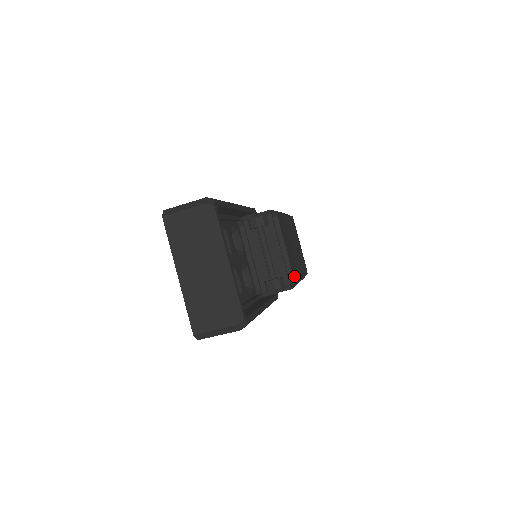
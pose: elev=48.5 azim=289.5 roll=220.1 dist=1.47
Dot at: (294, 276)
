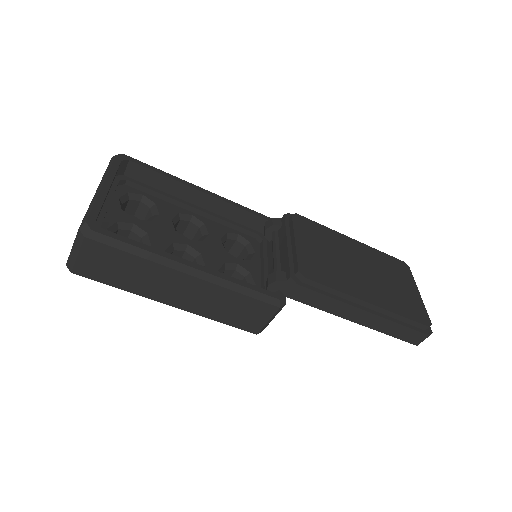
Dot at: (307, 271)
